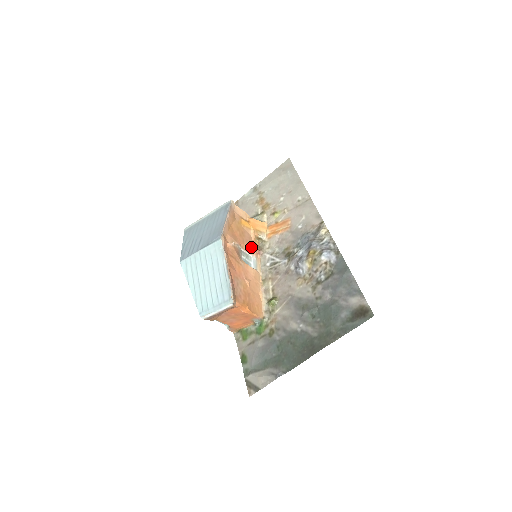
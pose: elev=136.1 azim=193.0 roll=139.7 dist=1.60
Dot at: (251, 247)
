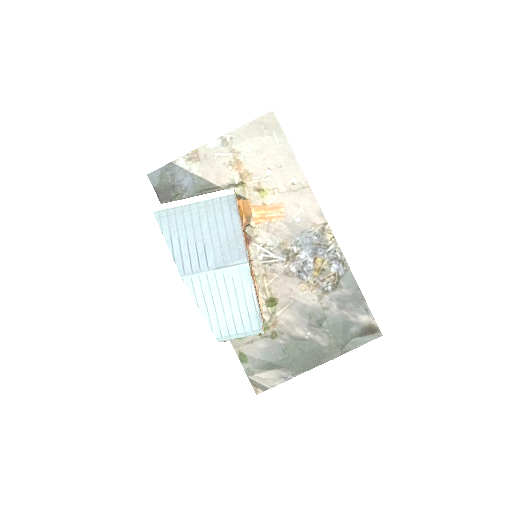
Dot at: (245, 240)
